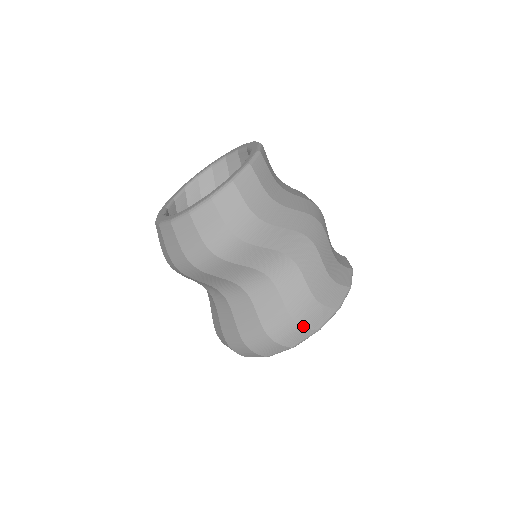
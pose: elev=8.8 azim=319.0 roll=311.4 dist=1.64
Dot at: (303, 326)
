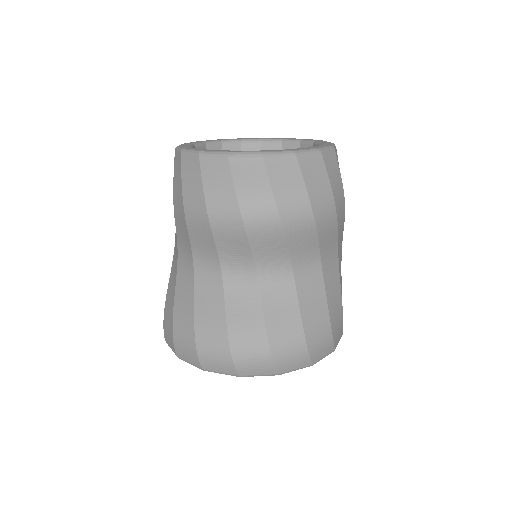
Dot at: (333, 338)
